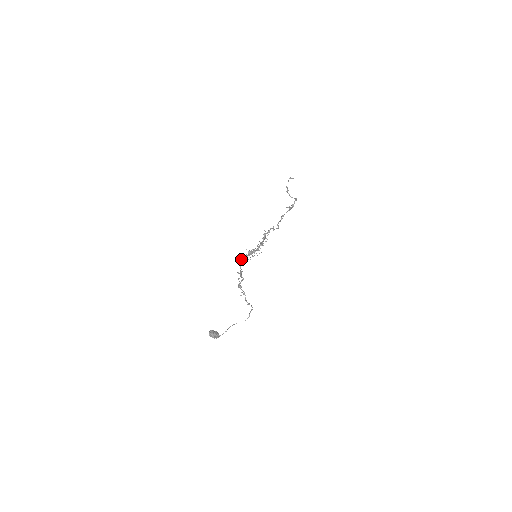
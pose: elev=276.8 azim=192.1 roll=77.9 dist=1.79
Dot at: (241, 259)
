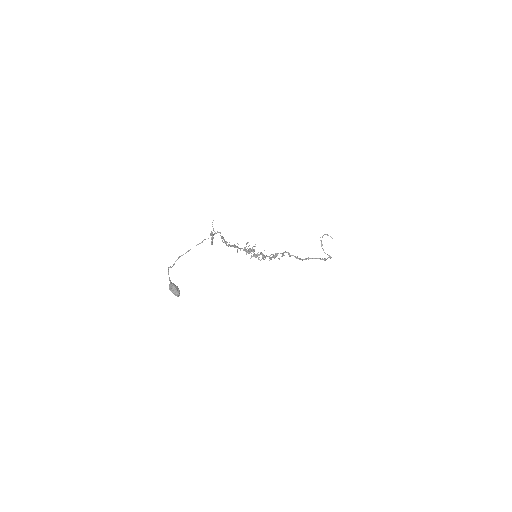
Dot at: (237, 249)
